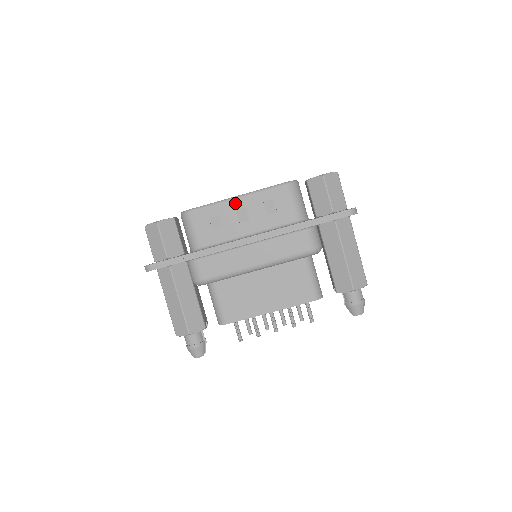
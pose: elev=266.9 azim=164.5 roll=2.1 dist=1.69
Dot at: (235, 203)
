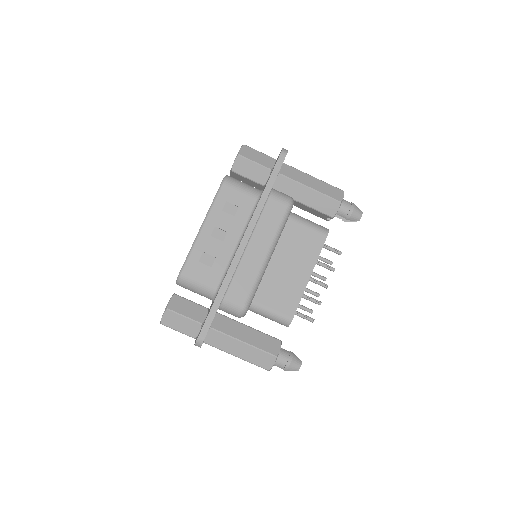
Dot at: (205, 232)
